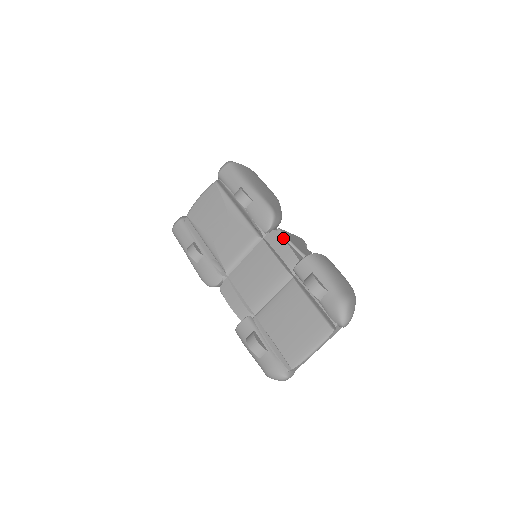
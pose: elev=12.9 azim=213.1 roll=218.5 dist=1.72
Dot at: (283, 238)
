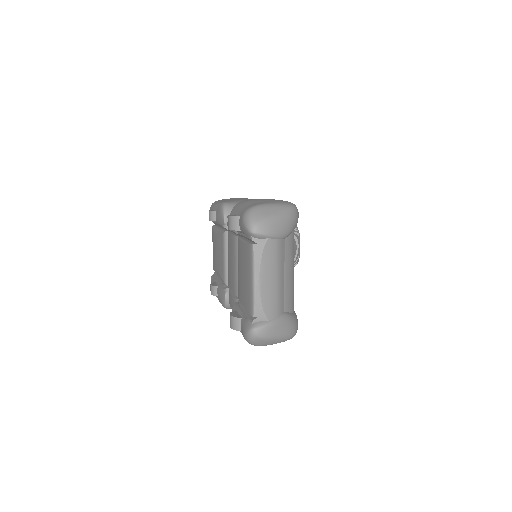
Dot at: occluded
